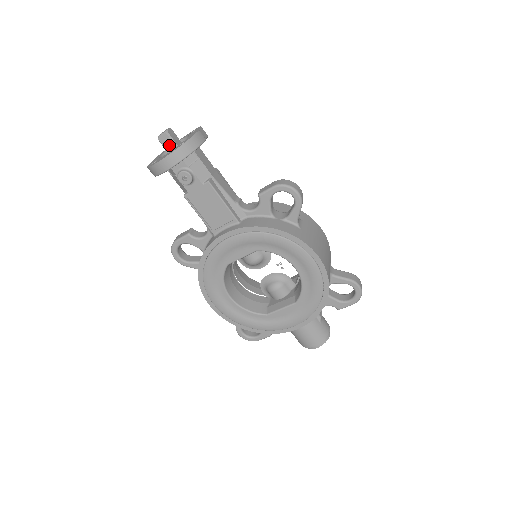
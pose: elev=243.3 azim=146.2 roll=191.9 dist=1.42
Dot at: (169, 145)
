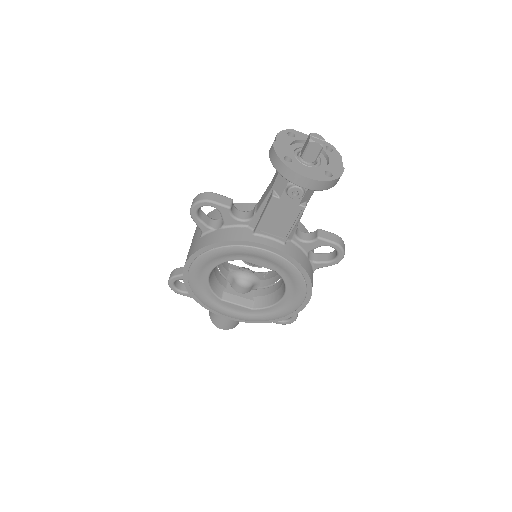
Dot at: (311, 154)
